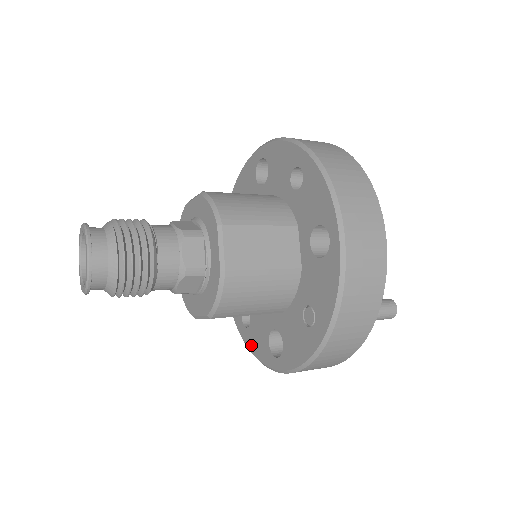
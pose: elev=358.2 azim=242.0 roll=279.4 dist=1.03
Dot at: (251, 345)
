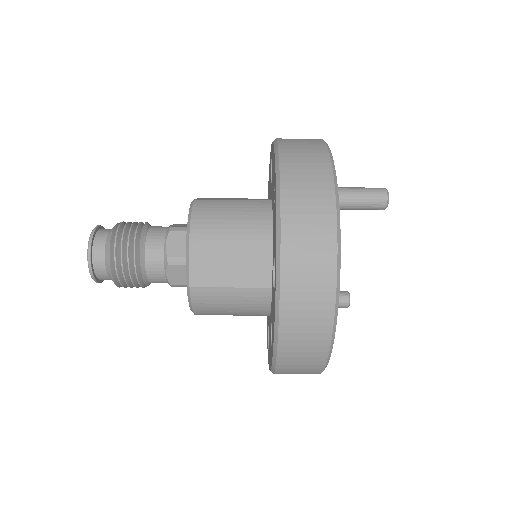
Dot at: (273, 337)
